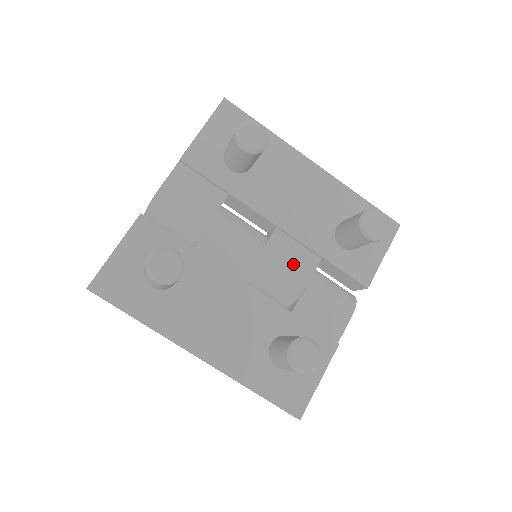
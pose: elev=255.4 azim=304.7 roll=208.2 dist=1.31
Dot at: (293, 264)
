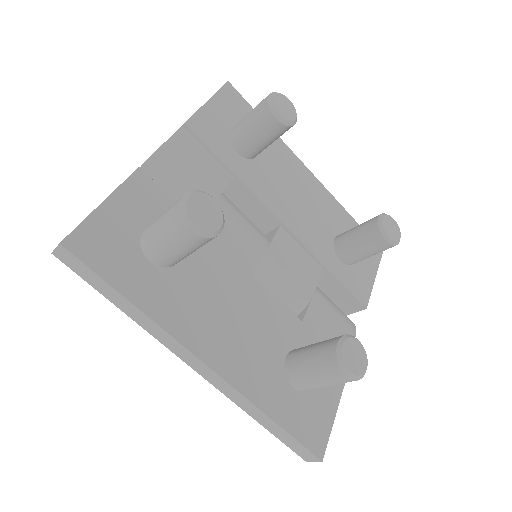
Dot at: (298, 269)
